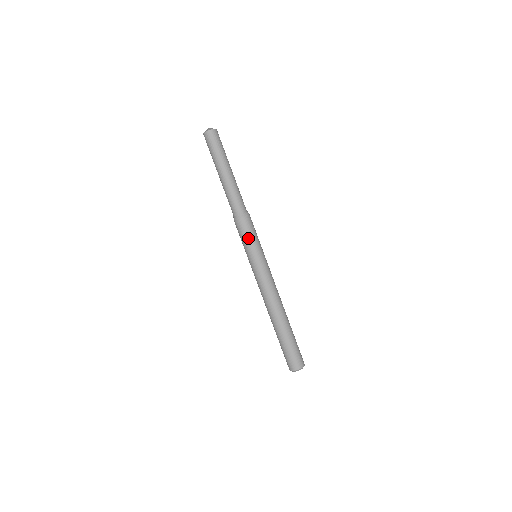
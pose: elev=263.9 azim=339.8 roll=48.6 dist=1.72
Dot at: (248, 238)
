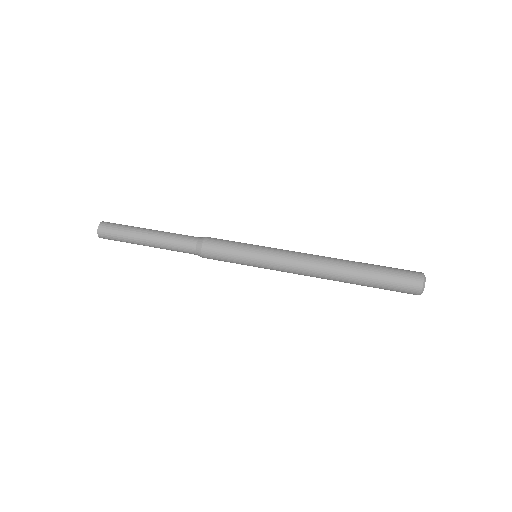
Dot at: (232, 241)
